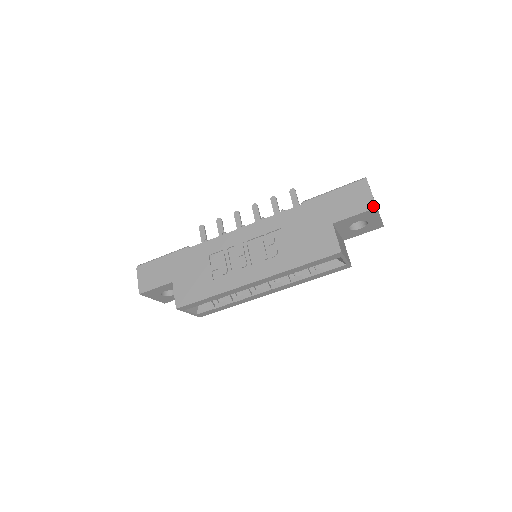
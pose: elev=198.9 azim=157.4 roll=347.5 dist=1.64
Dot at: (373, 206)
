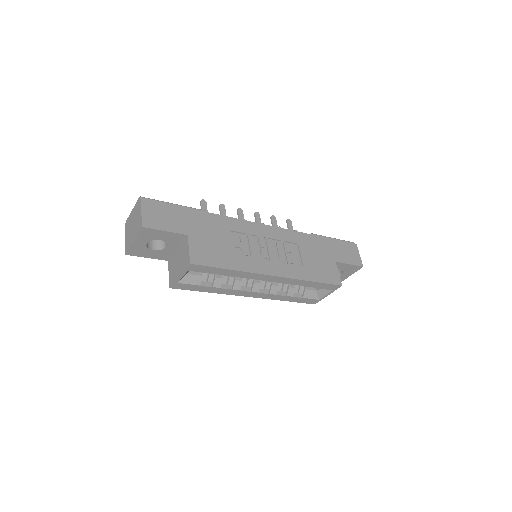
Dot at: (361, 264)
